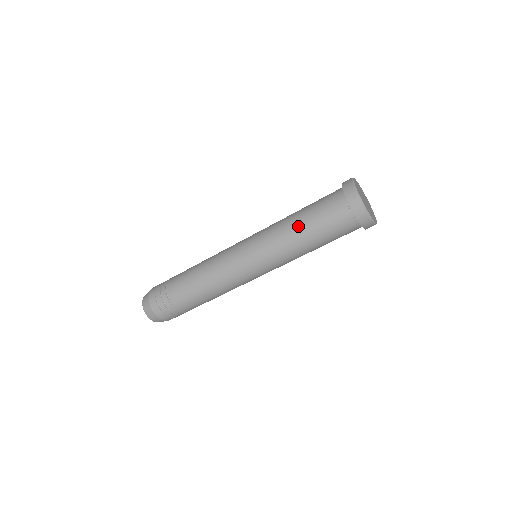
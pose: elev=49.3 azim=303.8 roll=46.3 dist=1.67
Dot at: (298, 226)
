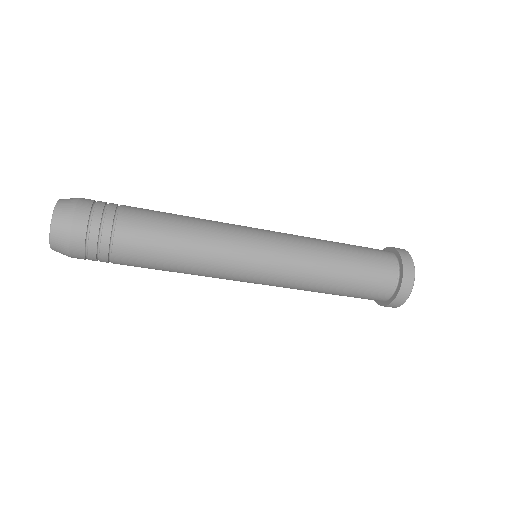
Dot at: (338, 247)
